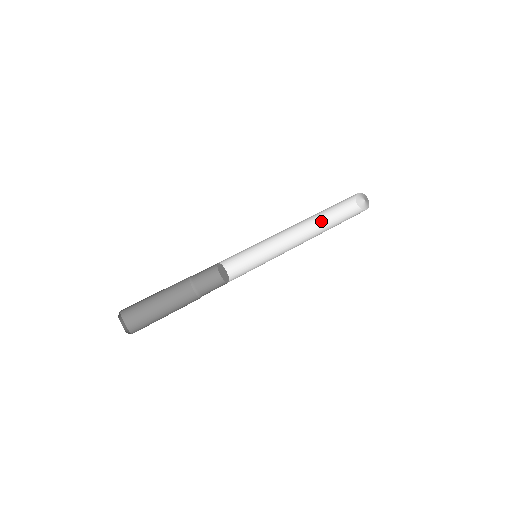
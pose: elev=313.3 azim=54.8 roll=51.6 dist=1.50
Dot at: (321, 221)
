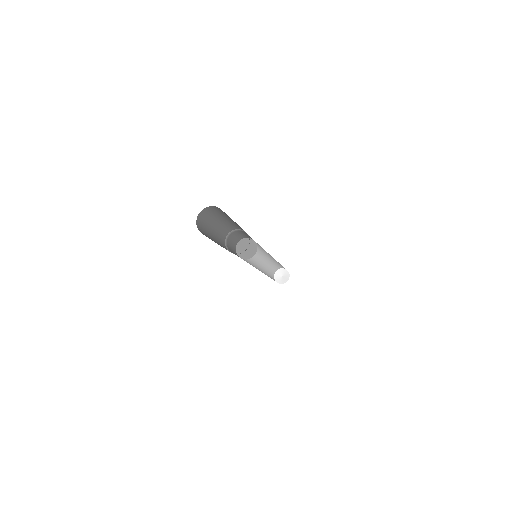
Dot at: occluded
